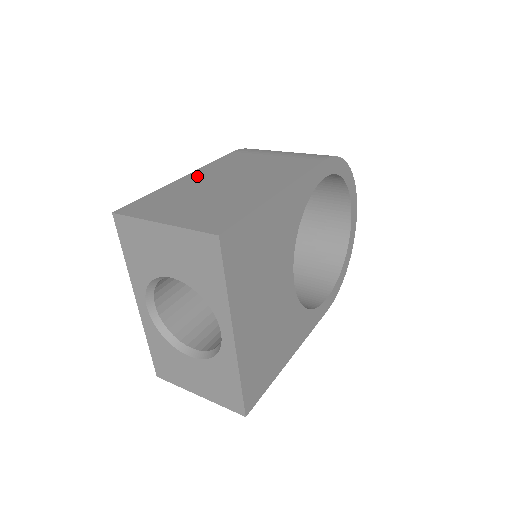
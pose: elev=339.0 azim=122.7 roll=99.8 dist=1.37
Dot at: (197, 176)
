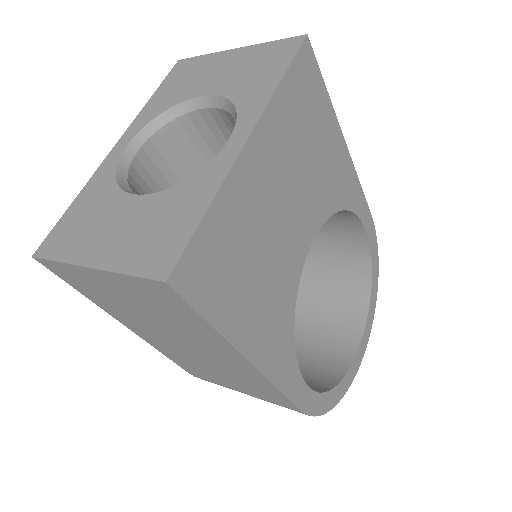
Dot at: occluded
